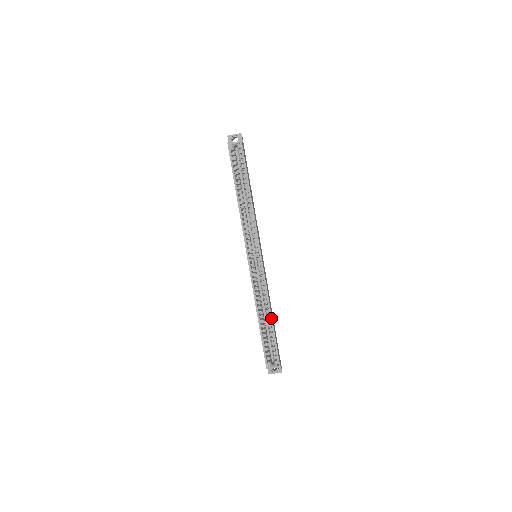
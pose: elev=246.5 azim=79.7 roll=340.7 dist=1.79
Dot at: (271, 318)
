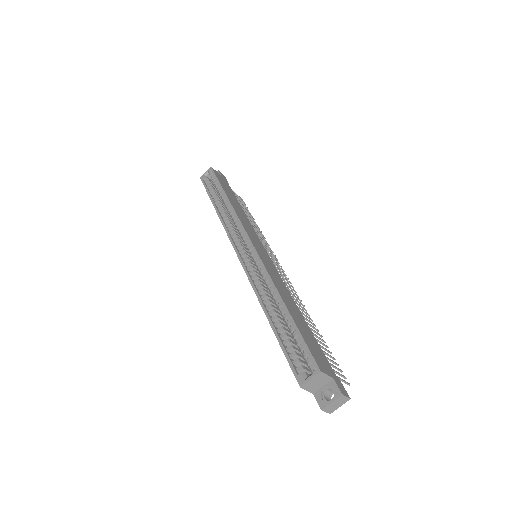
Dot at: (283, 304)
